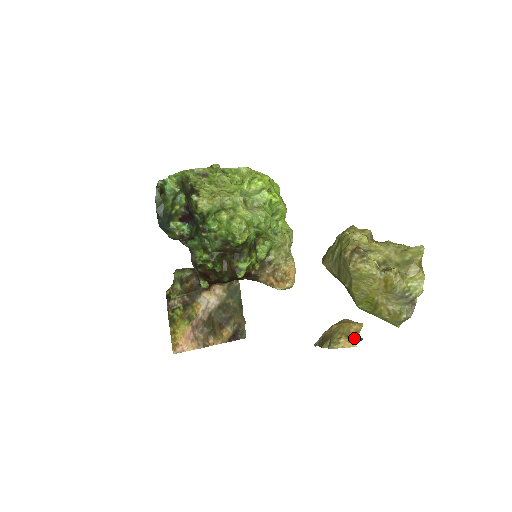
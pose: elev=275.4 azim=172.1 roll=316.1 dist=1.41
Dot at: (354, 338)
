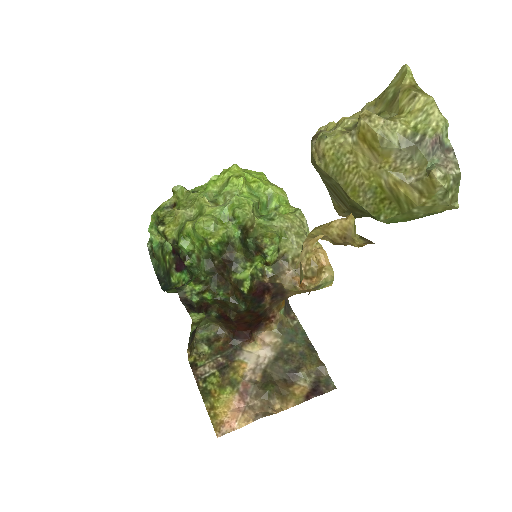
Dot at: (343, 241)
